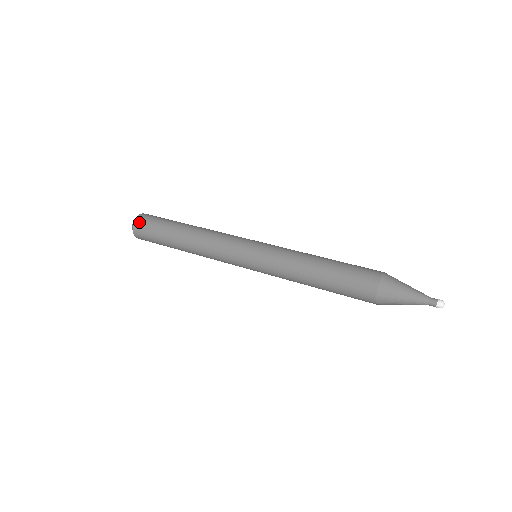
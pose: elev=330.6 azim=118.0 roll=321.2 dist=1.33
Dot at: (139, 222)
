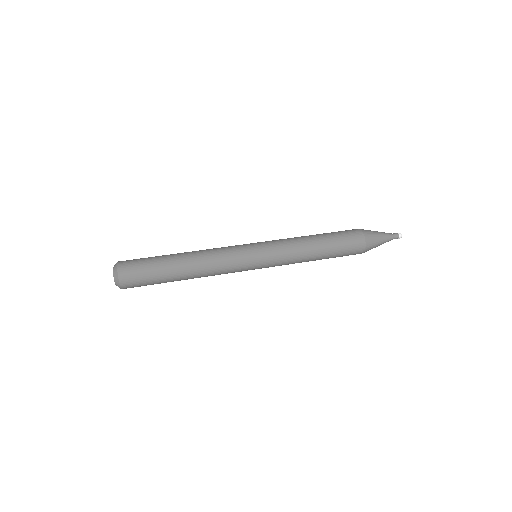
Dot at: (124, 262)
